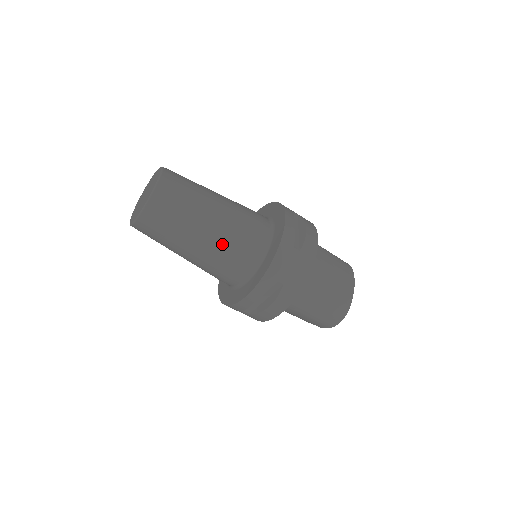
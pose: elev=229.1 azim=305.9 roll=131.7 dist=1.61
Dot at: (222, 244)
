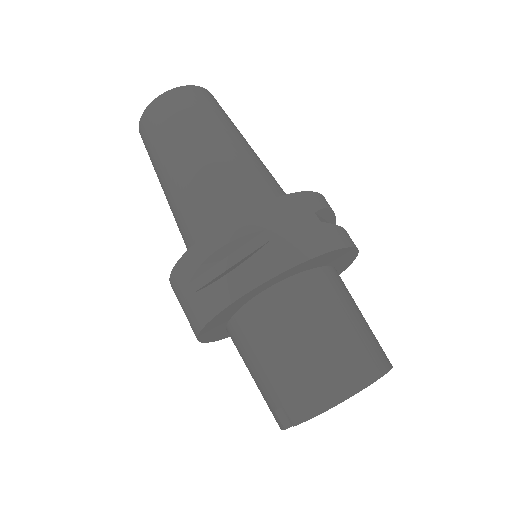
Dot at: (222, 168)
